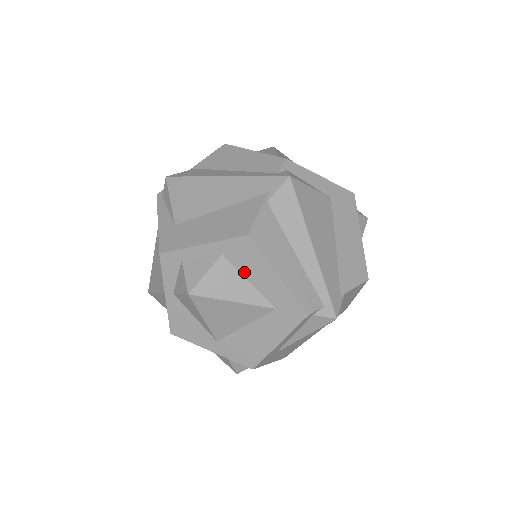
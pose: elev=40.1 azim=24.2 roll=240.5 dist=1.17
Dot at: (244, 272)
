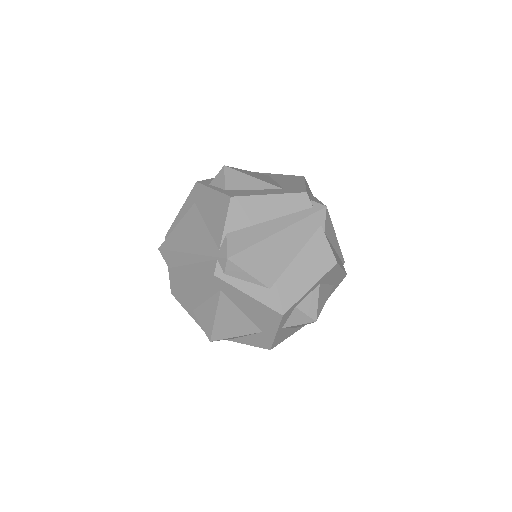
Dot at: (327, 282)
